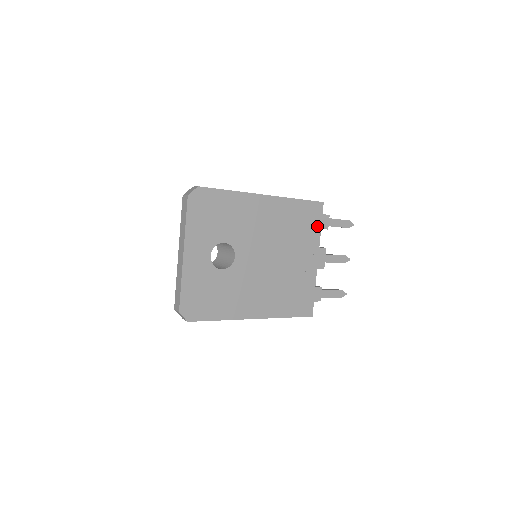
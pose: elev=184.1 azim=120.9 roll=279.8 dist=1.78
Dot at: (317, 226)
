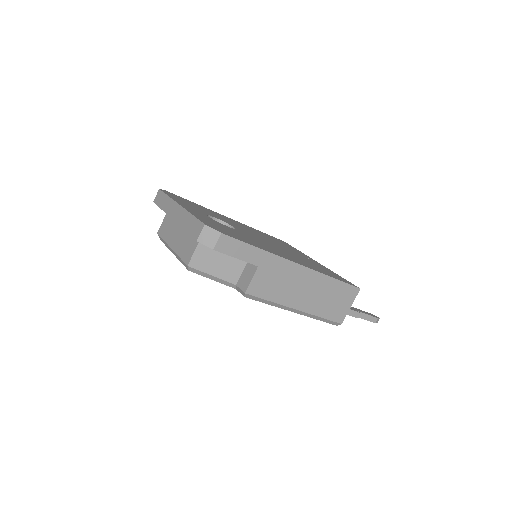
Dot at: (294, 248)
